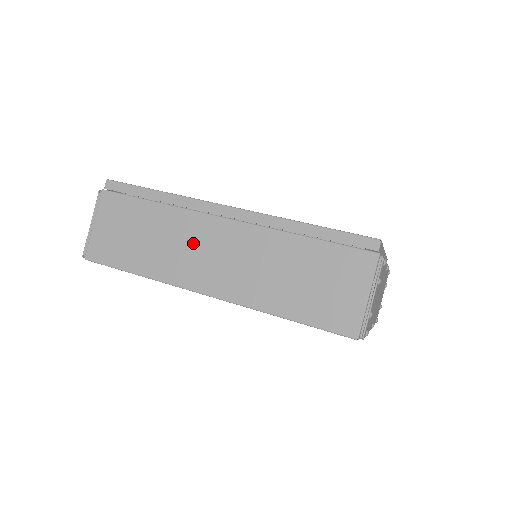
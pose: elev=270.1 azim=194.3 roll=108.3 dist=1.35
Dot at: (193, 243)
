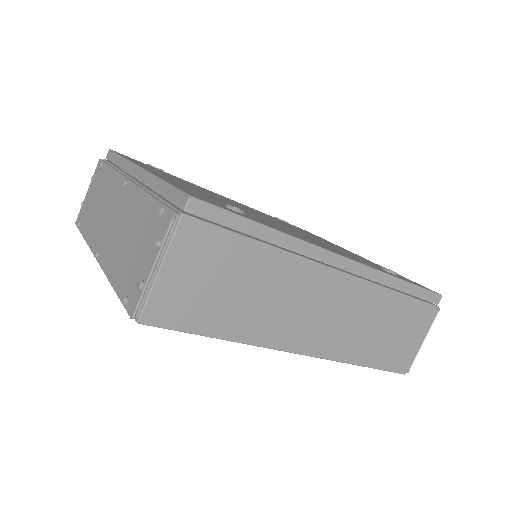
Dot at: (301, 299)
